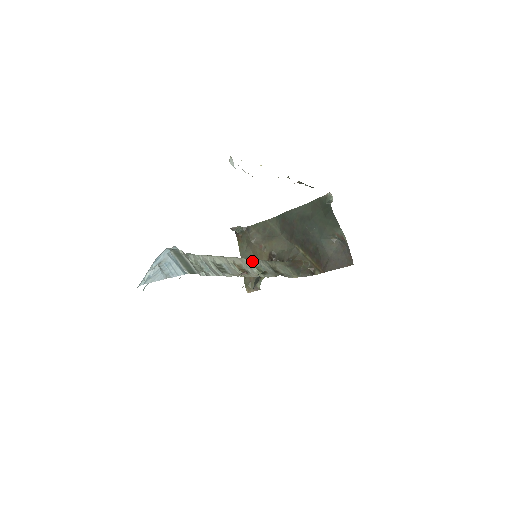
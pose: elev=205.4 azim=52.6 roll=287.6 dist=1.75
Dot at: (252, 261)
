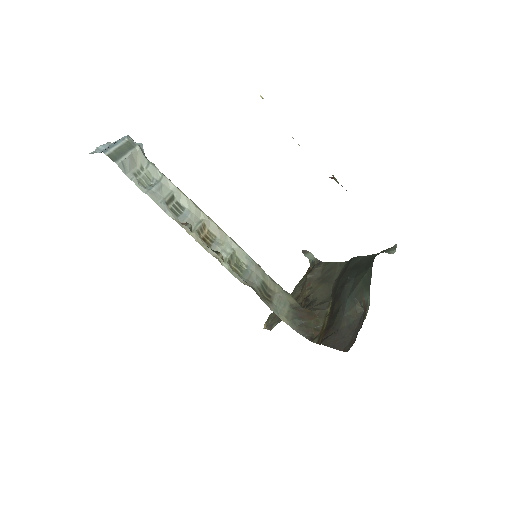
Dot at: (239, 250)
